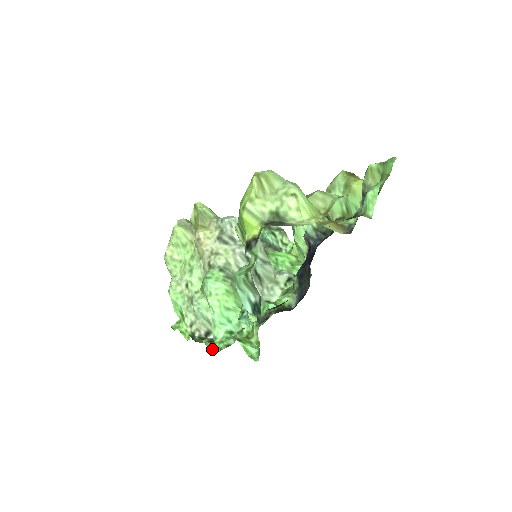
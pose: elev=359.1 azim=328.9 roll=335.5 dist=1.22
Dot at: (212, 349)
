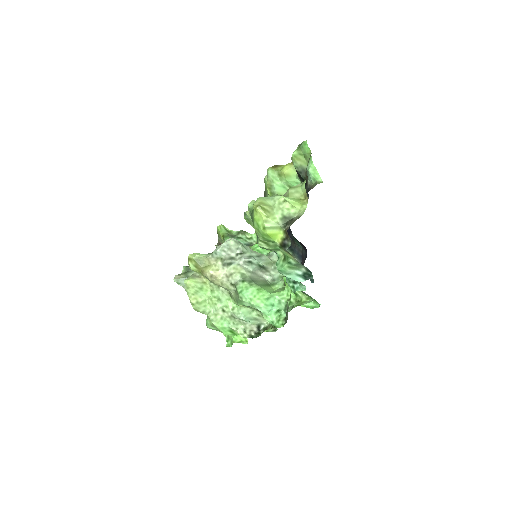
Dot at: (274, 331)
